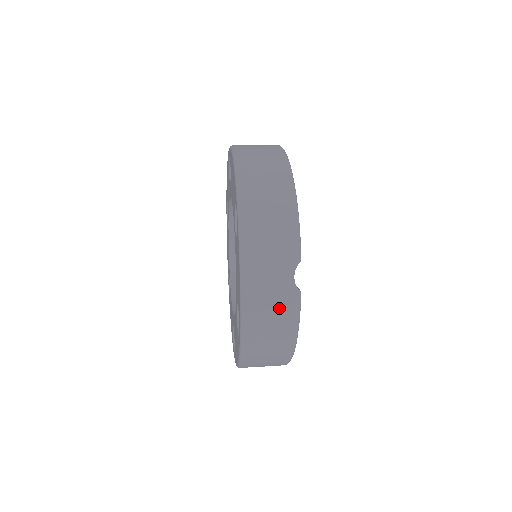
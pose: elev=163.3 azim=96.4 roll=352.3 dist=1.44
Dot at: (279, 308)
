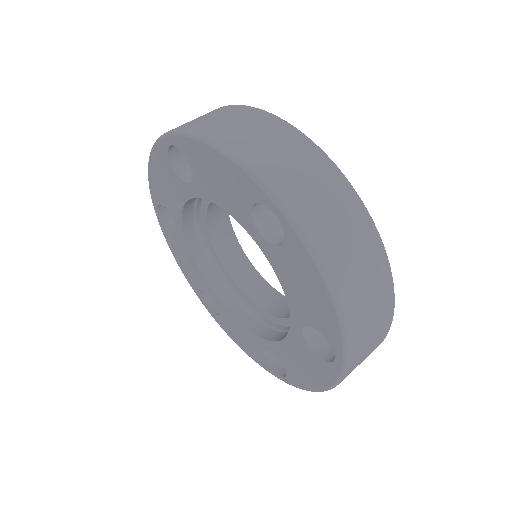
Dot at: occluded
